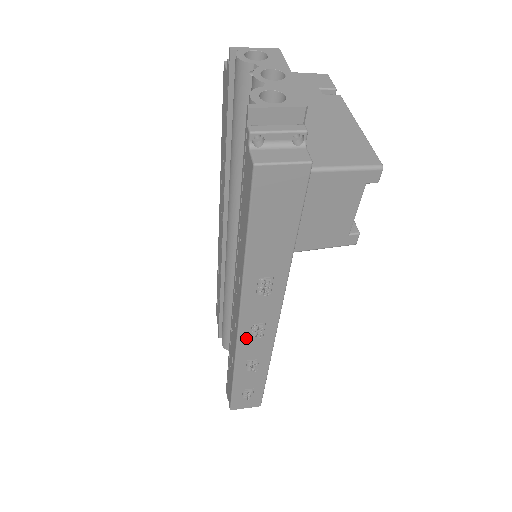
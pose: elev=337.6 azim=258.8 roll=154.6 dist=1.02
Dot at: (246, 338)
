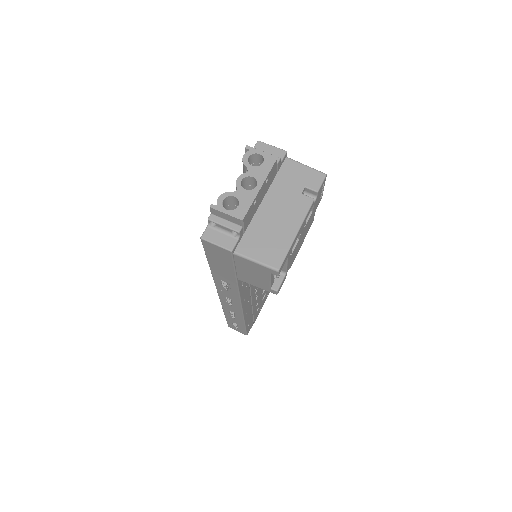
Dot at: (224, 300)
